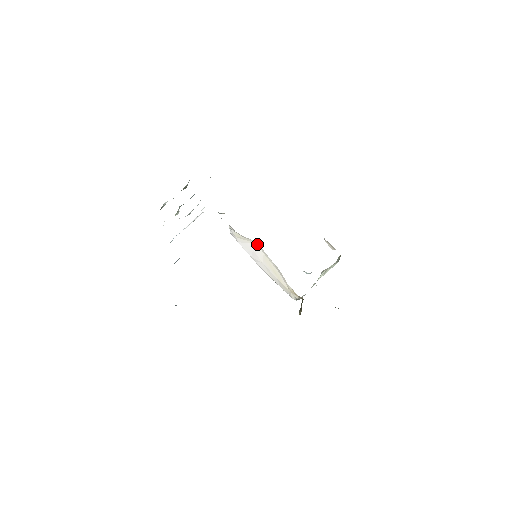
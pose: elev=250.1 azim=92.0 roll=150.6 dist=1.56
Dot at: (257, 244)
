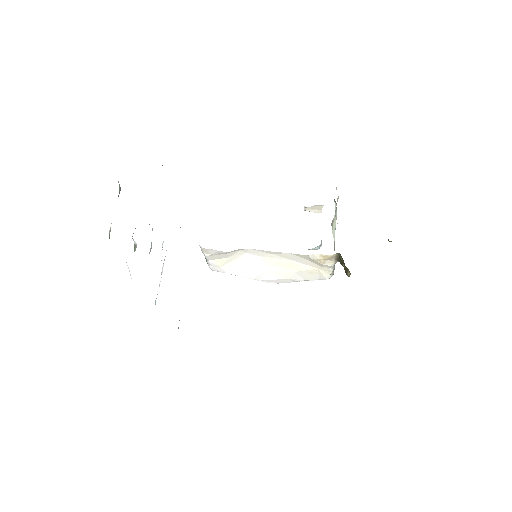
Dot at: (247, 252)
